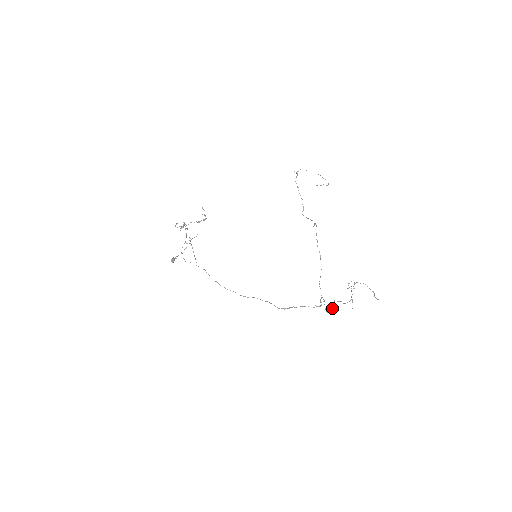
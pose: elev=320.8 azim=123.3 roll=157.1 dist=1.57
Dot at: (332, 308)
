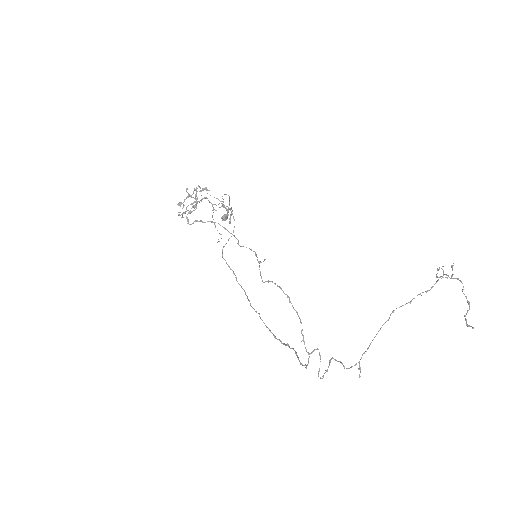
Dot at: occluded
